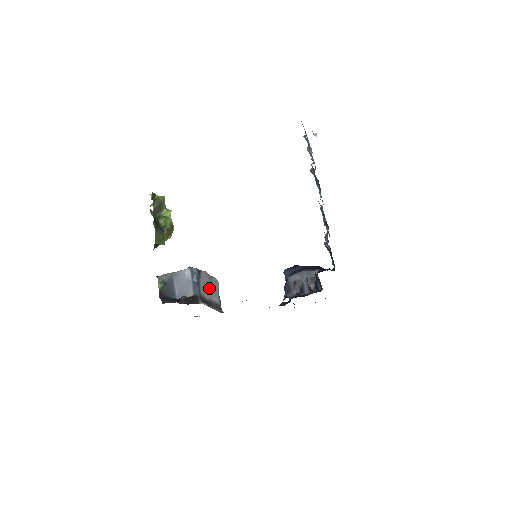
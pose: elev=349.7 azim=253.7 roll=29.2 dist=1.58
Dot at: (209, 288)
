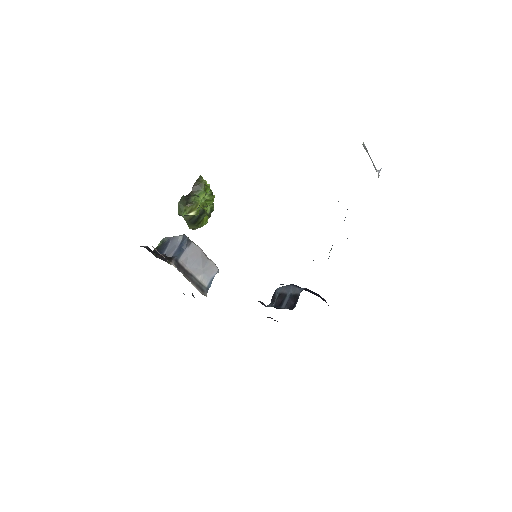
Dot at: (197, 264)
